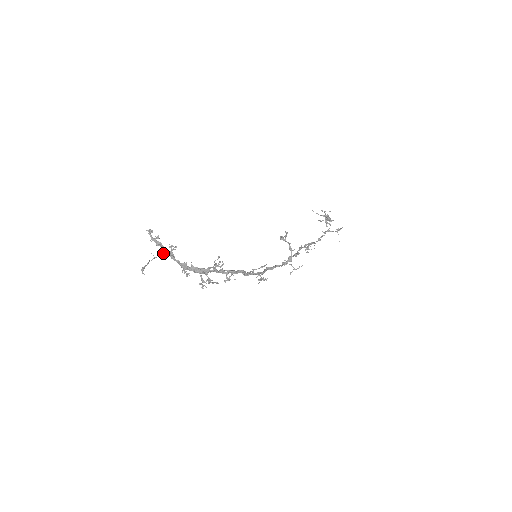
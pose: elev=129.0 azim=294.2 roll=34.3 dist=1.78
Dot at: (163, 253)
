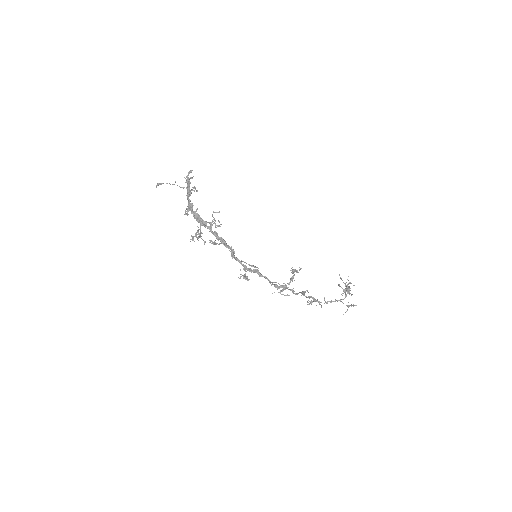
Dot at: (184, 187)
